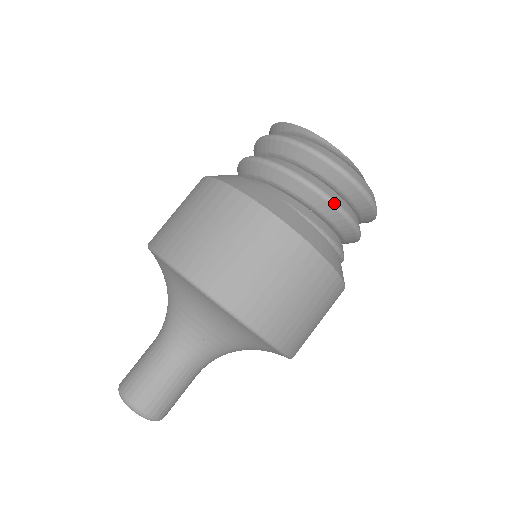
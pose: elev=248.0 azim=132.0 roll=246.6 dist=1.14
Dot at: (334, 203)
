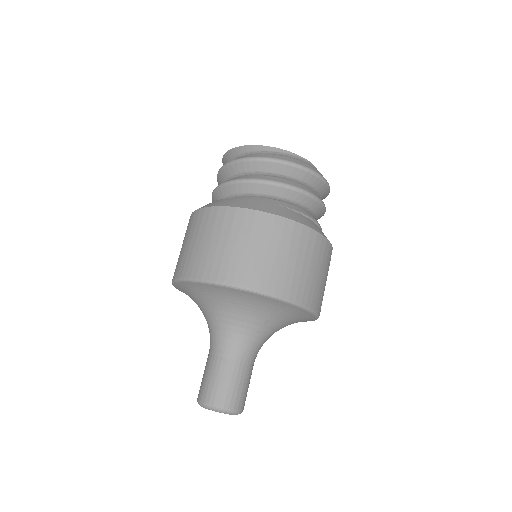
Dot at: (312, 195)
